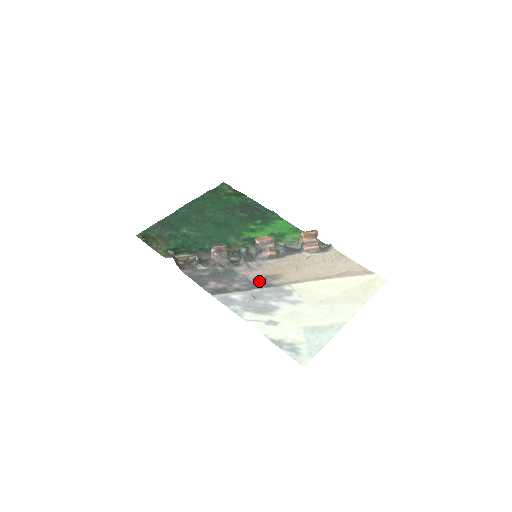
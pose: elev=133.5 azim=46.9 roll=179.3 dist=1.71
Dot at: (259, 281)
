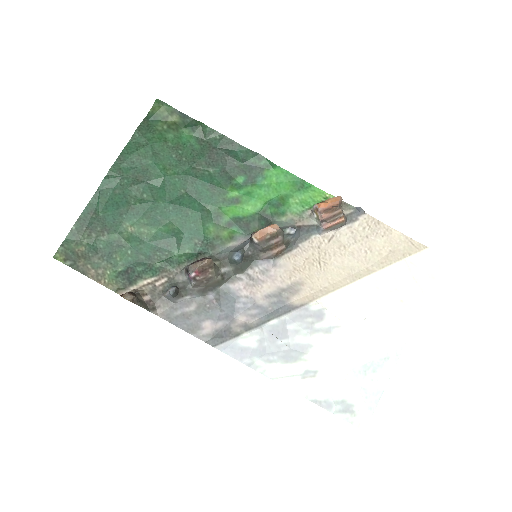
Dot at: (273, 303)
